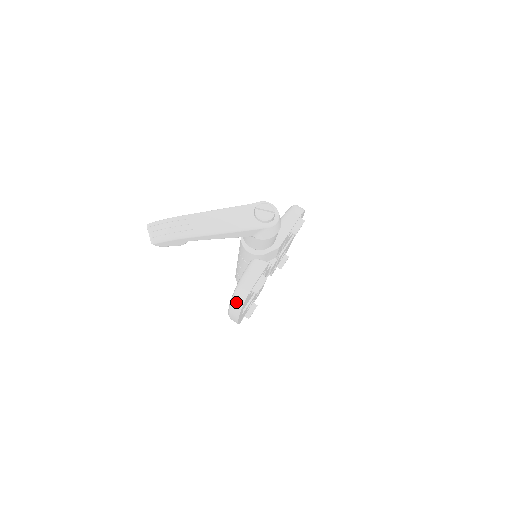
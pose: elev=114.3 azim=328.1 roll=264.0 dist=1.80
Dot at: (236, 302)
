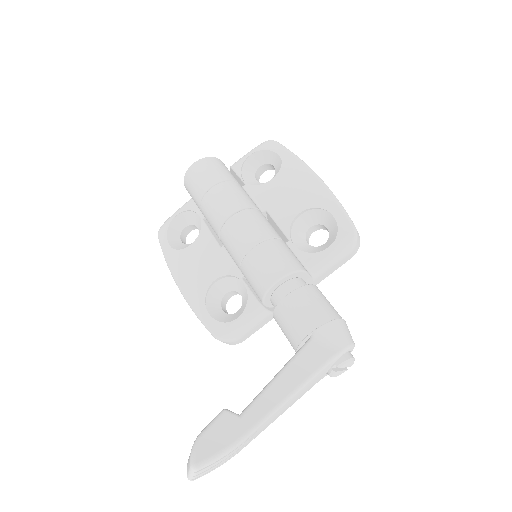
Dot at: occluded
